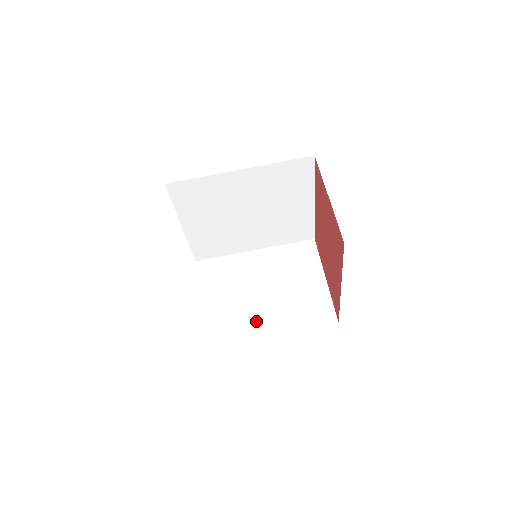
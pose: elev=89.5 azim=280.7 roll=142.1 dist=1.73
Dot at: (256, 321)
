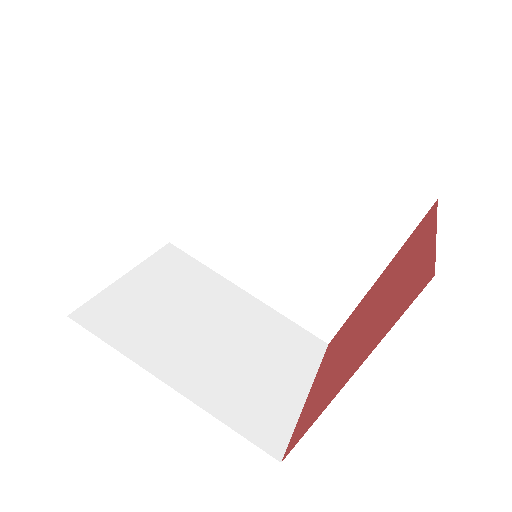
Dot at: (170, 353)
